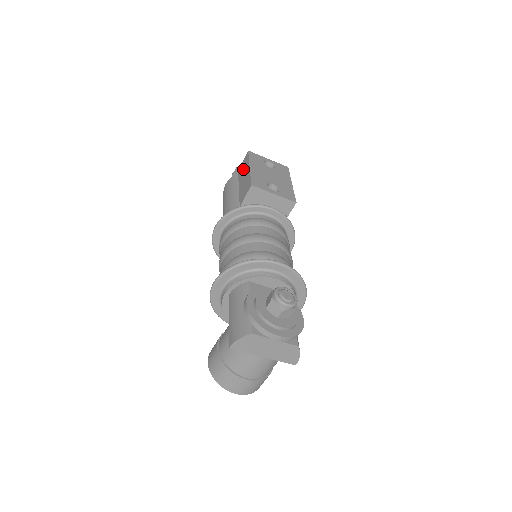
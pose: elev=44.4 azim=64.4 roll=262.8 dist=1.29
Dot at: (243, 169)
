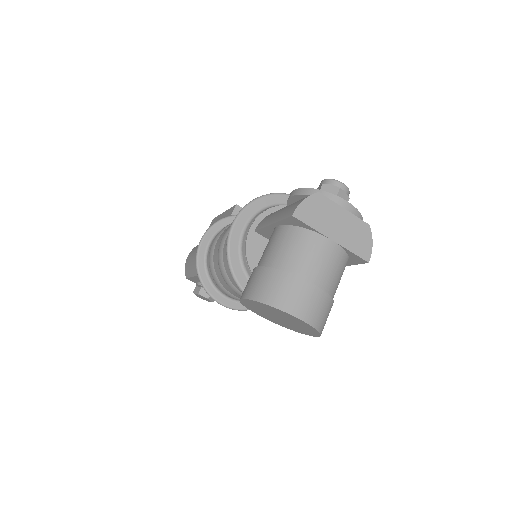
Dot at: occluded
